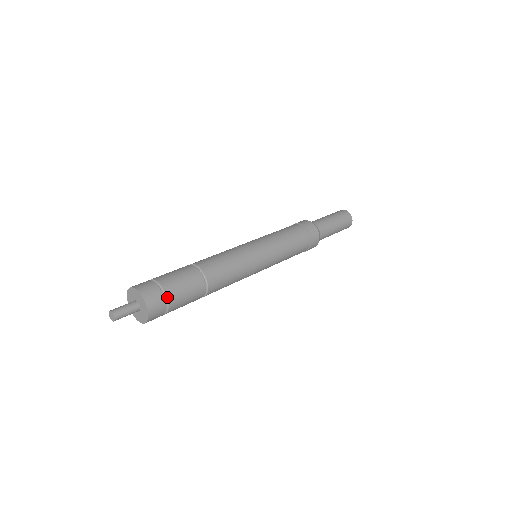
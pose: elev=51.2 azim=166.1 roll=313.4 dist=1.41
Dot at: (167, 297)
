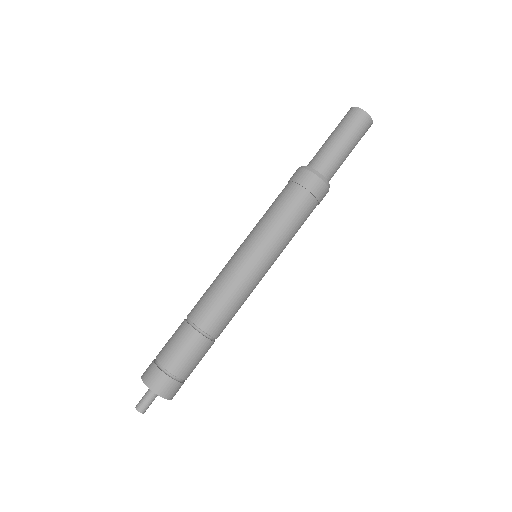
Dot at: (183, 380)
